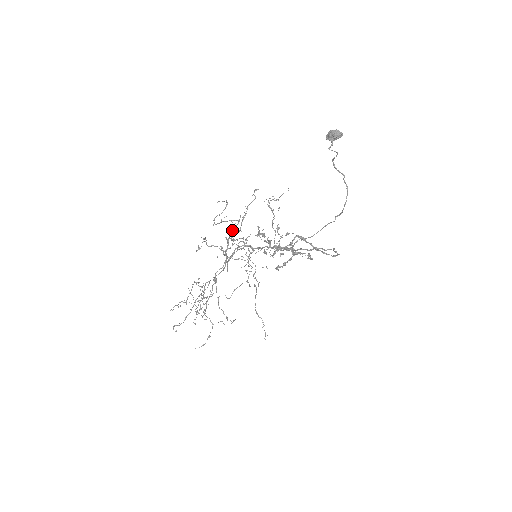
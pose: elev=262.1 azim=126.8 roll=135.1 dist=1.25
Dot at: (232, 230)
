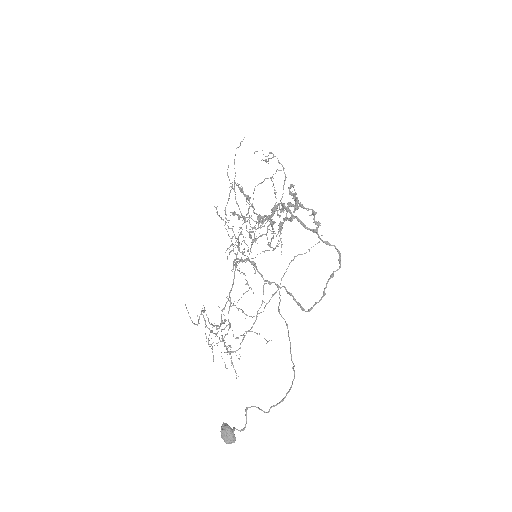
Dot at: occluded
